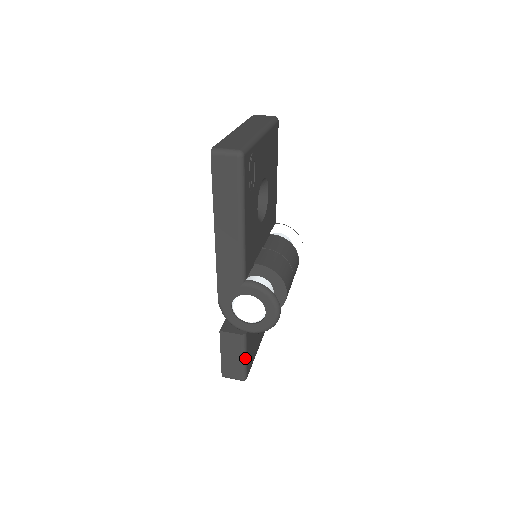
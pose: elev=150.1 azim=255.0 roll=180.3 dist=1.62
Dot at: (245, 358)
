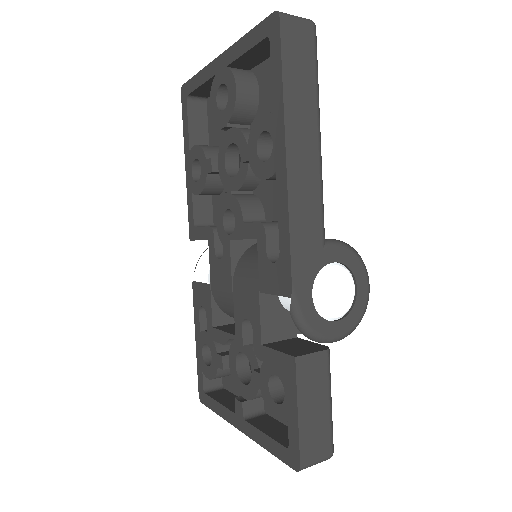
Dot at: (331, 402)
